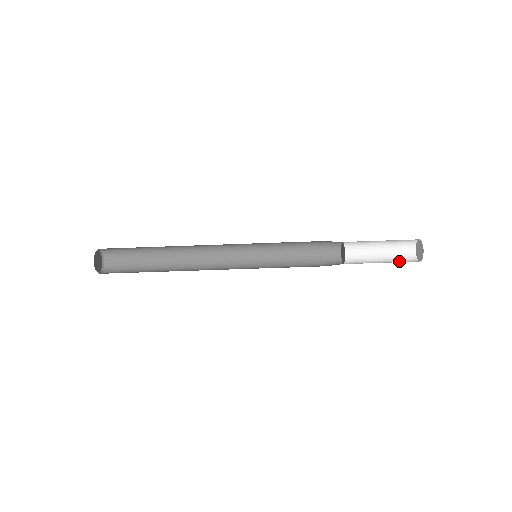
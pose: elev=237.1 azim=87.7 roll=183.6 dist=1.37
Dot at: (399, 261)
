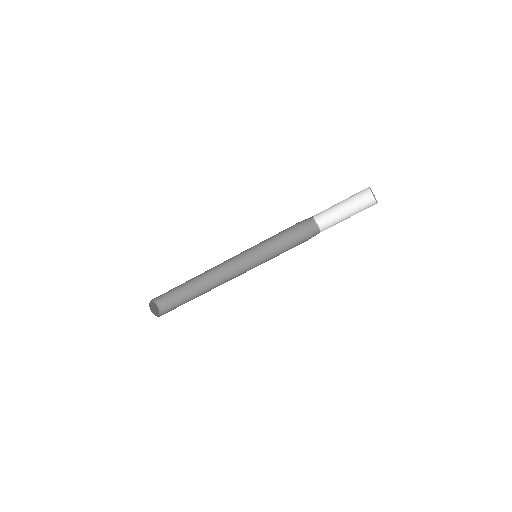
Dot at: (361, 208)
